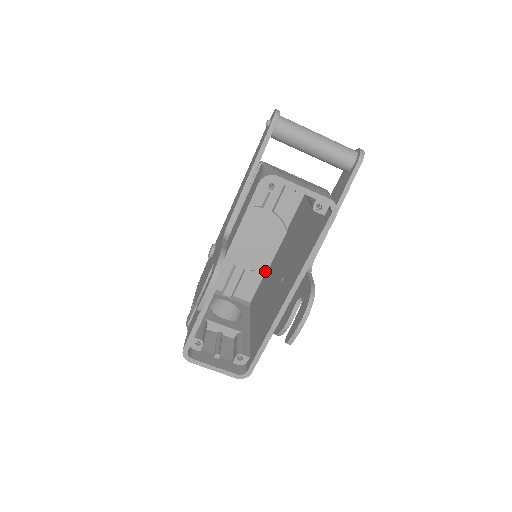
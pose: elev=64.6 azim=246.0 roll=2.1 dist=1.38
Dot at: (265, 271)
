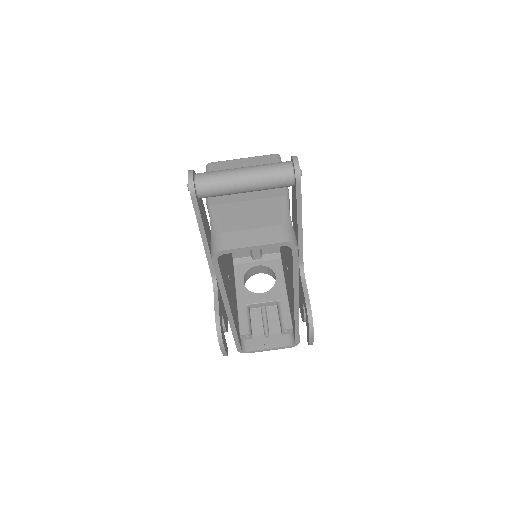
Dot at: occluded
